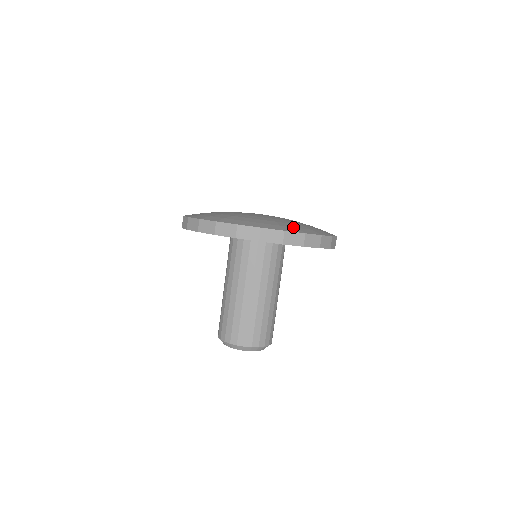
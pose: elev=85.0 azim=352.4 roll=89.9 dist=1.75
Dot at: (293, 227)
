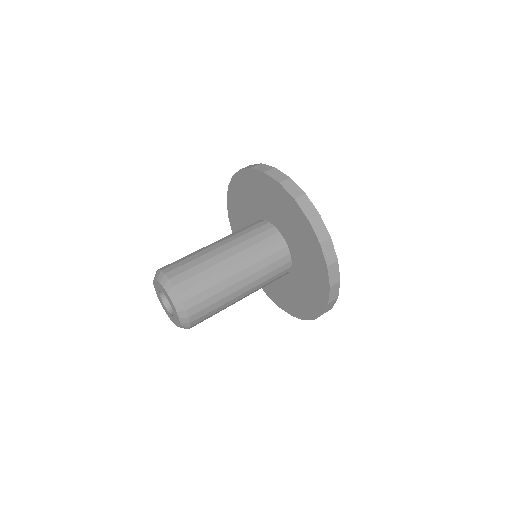
Dot at: occluded
